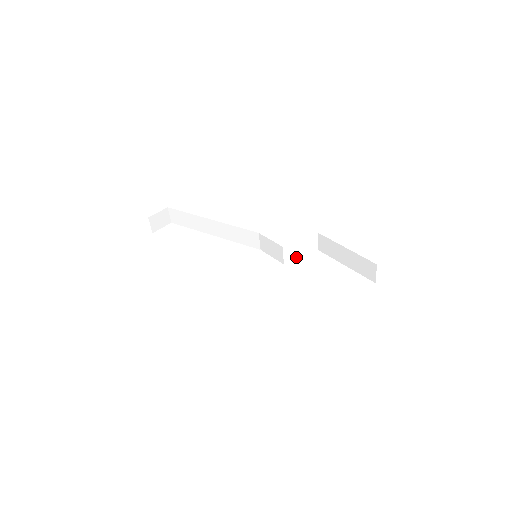
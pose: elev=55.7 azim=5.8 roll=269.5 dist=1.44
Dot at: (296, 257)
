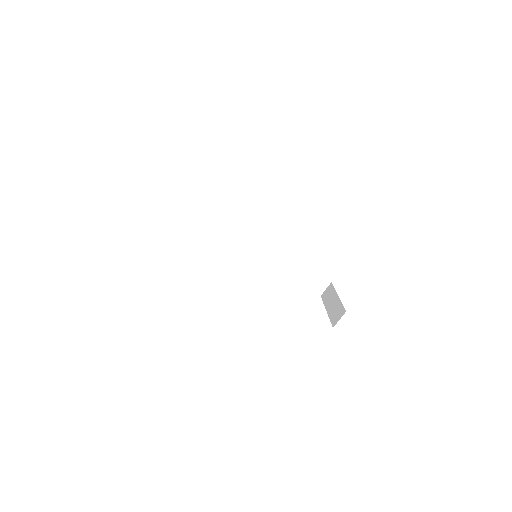
Dot at: occluded
